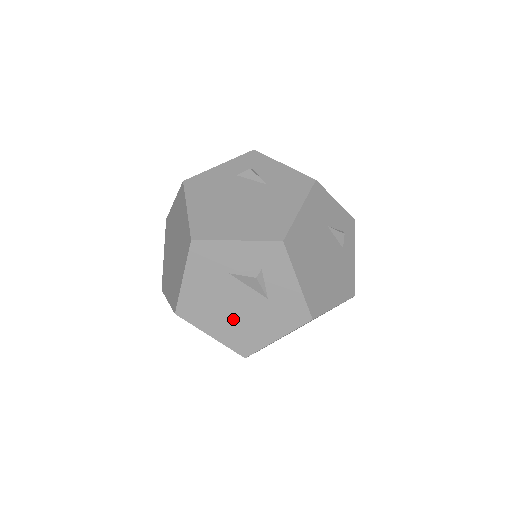
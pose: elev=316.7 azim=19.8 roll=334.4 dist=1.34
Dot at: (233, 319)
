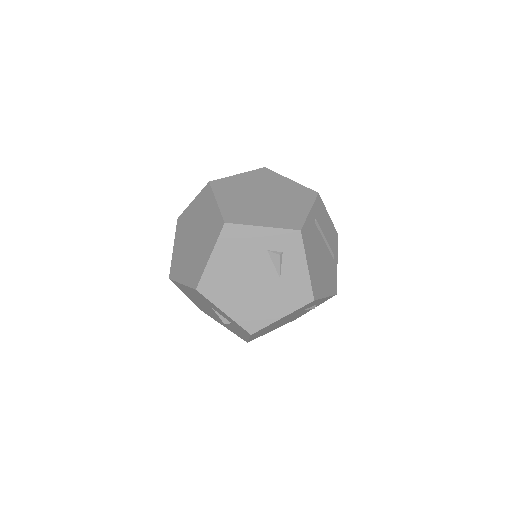
Dot at: (203, 307)
